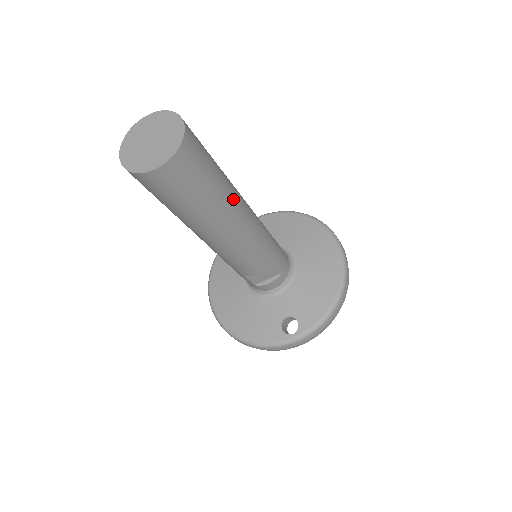
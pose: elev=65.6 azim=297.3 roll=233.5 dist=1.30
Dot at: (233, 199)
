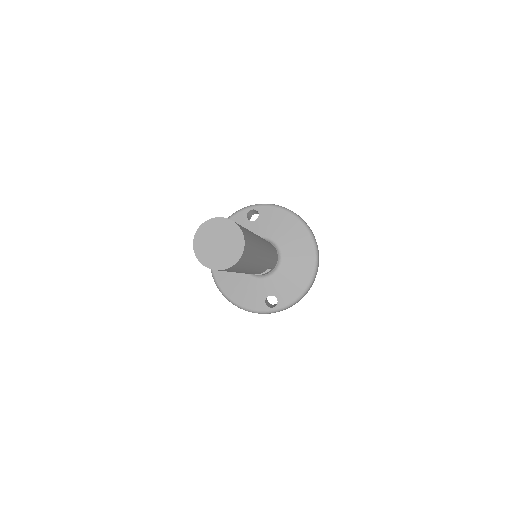
Dot at: (259, 255)
